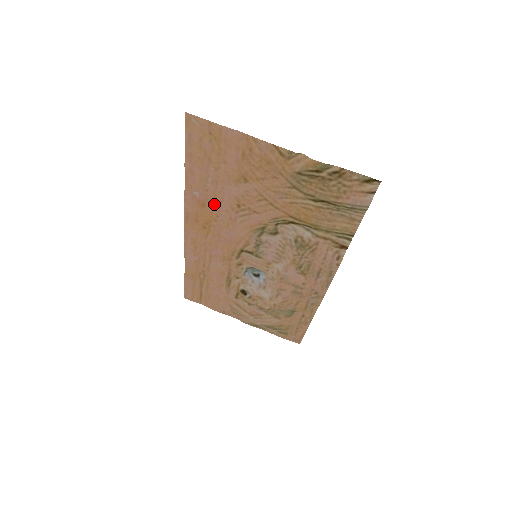
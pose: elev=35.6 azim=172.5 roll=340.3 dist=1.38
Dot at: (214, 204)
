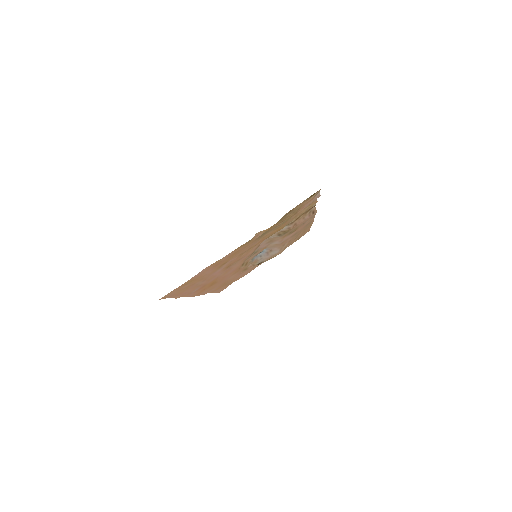
Dot at: (211, 280)
